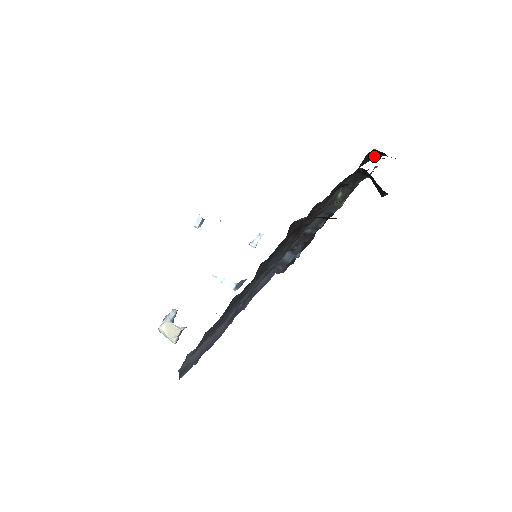
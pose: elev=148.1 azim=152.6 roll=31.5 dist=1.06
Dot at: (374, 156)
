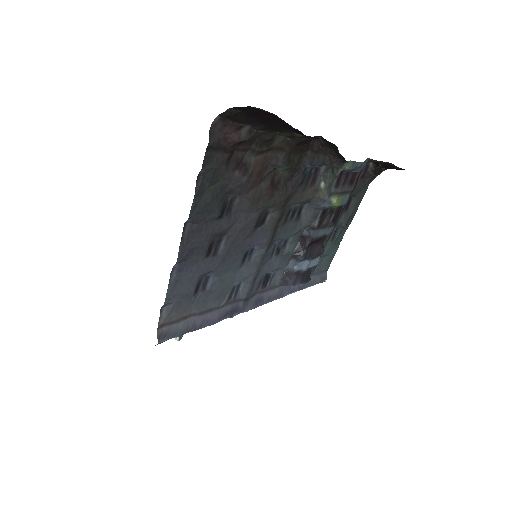
Dot at: (373, 170)
